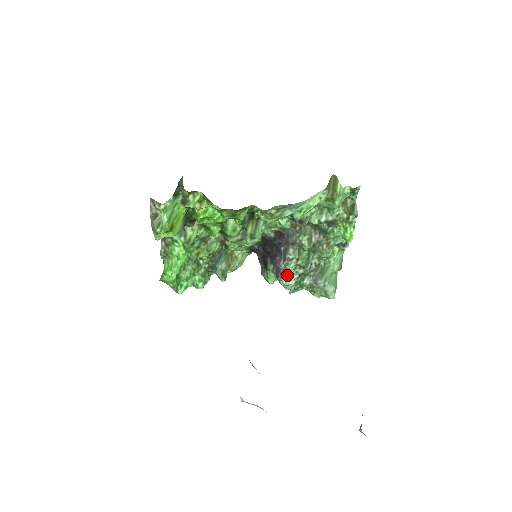
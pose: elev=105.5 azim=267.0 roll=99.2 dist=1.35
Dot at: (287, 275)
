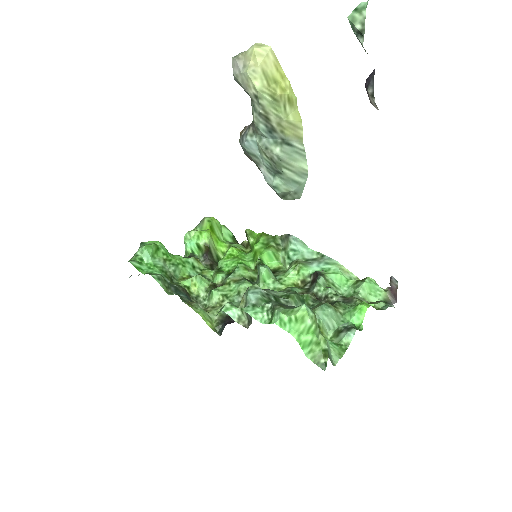
Dot at: occluded
